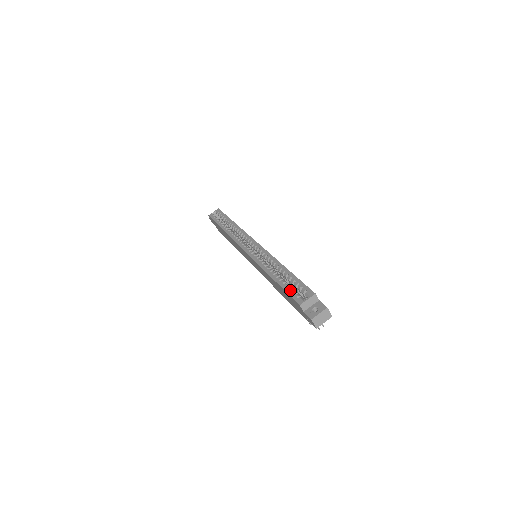
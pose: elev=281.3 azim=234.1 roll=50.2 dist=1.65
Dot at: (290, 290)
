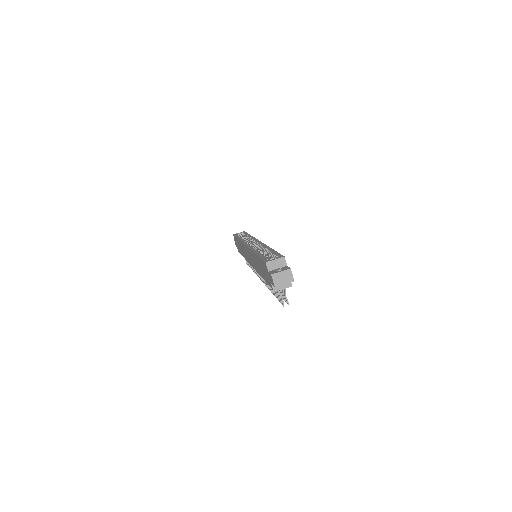
Dot at: occluded
